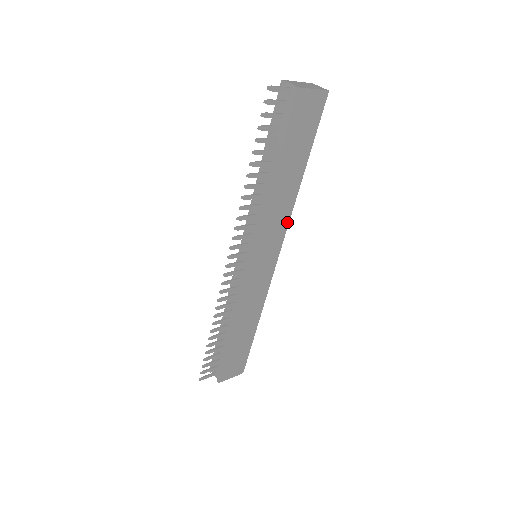
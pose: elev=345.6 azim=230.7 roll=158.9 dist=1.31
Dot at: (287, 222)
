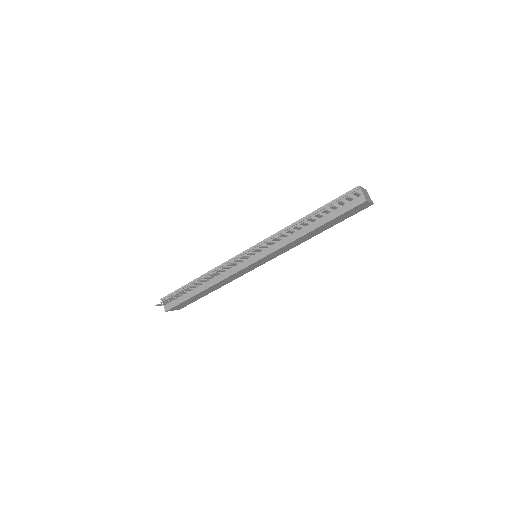
Dot at: occluded
